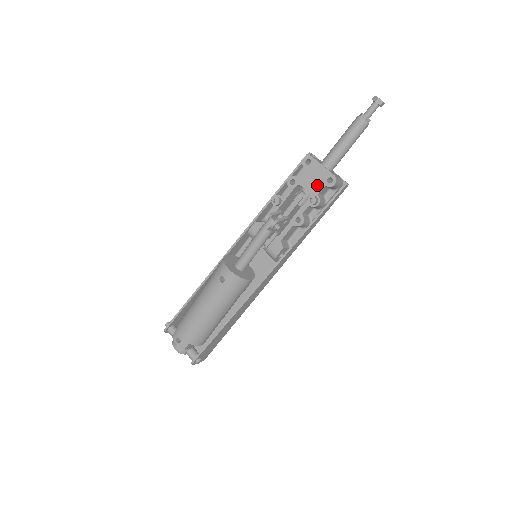
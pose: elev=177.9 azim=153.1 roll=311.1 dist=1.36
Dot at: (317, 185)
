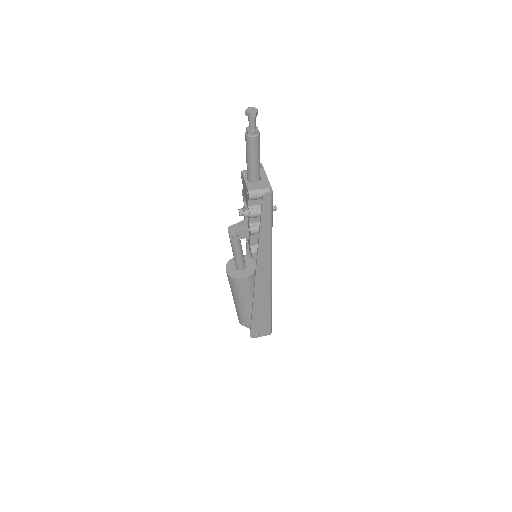
Dot at: (247, 198)
